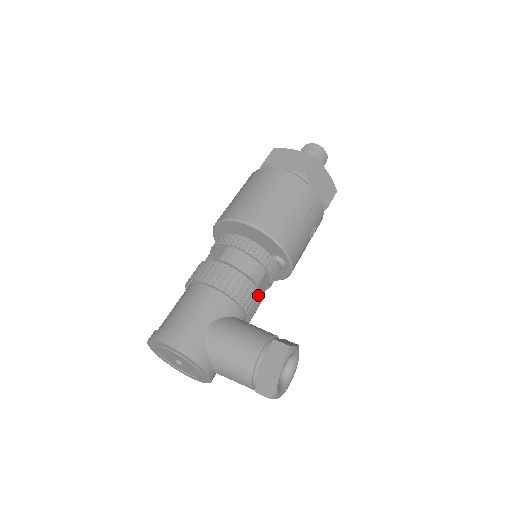
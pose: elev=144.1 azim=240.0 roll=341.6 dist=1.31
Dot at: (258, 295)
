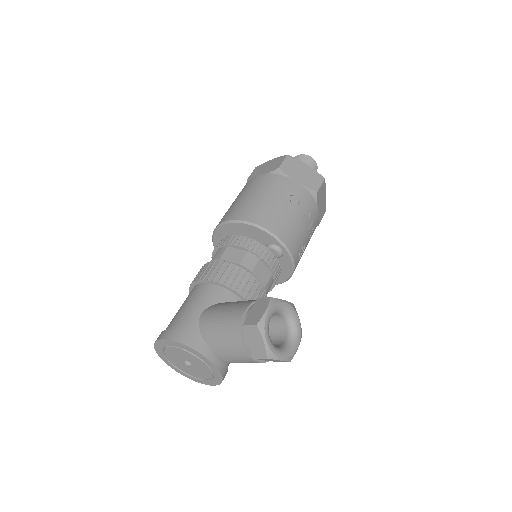
Dot at: (254, 280)
